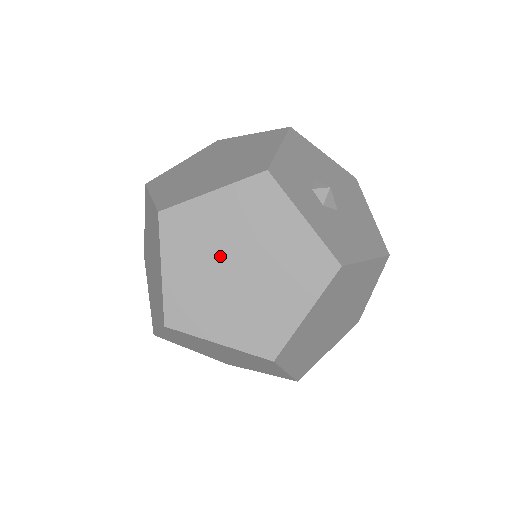
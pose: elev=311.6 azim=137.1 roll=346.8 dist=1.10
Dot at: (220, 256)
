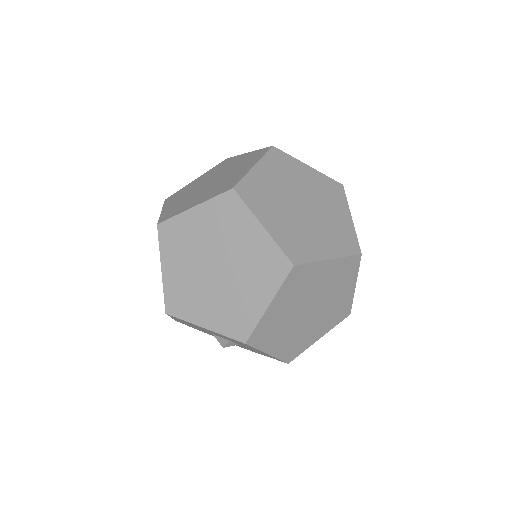
Dot at: (288, 202)
